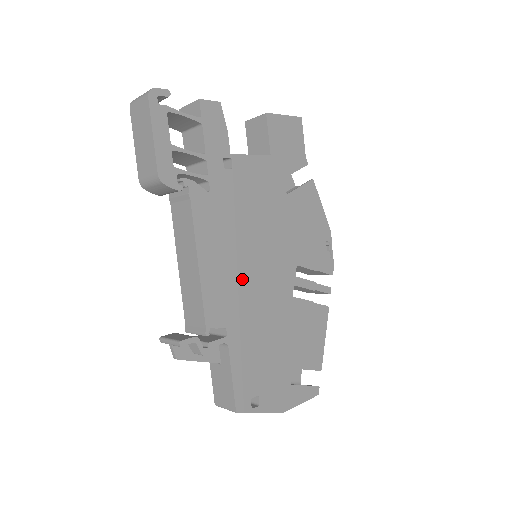
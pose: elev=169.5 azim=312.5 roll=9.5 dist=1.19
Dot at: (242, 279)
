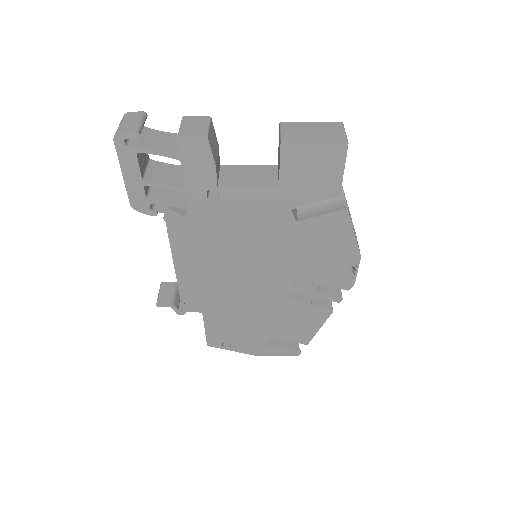
Dot at: (222, 279)
